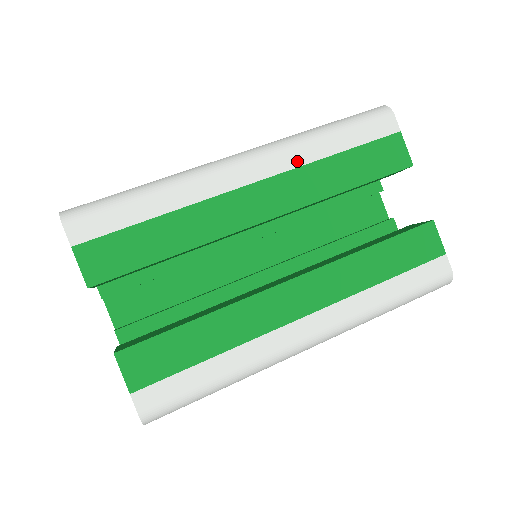
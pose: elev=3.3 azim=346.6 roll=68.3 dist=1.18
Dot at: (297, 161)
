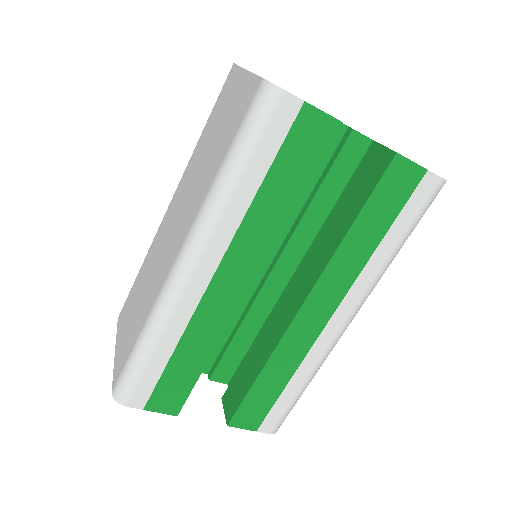
Dot at: (231, 227)
